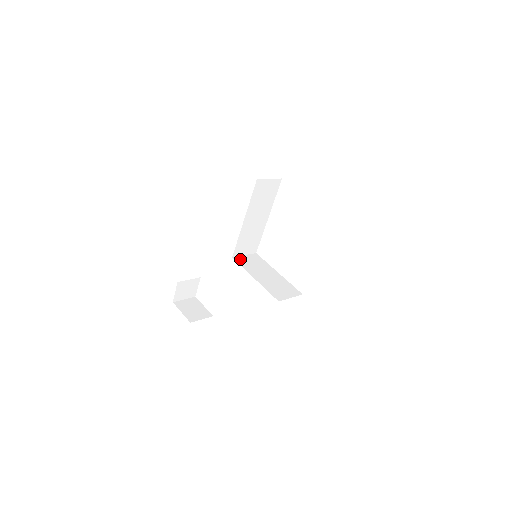
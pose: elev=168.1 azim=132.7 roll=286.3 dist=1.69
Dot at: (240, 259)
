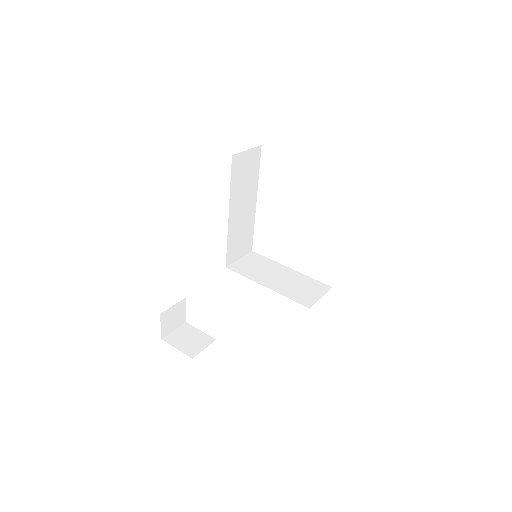
Dot at: (236, 266)
